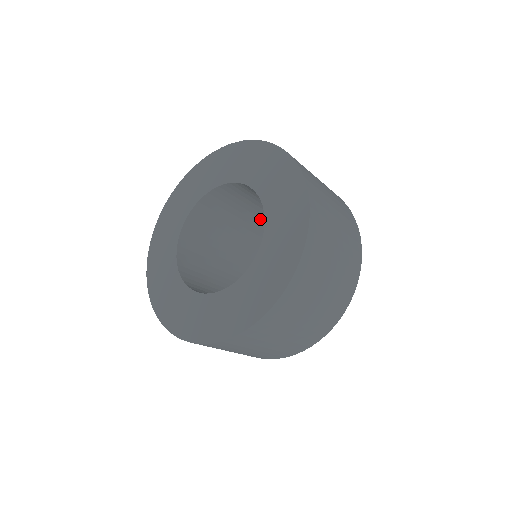
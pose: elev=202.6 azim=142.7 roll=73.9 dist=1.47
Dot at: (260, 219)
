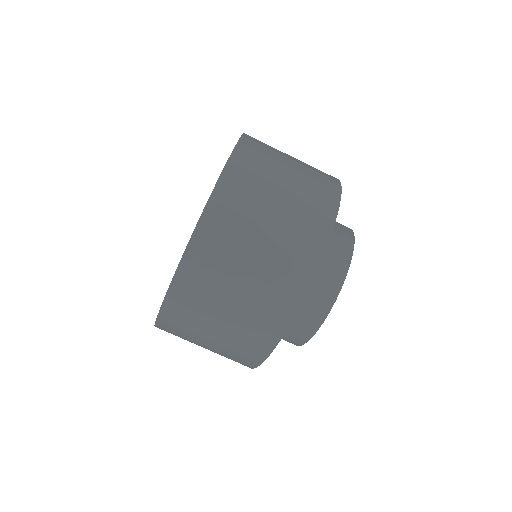
Dot at: occluded
